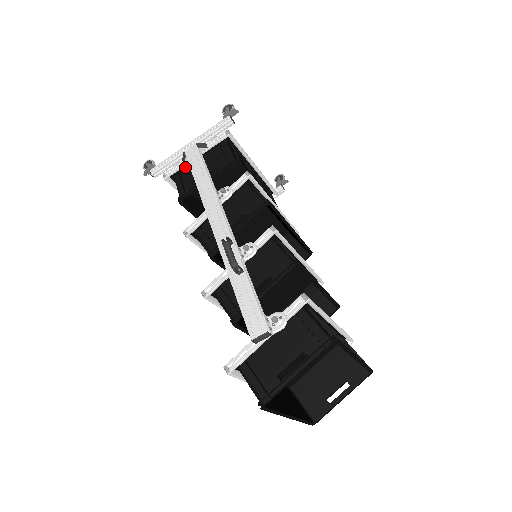
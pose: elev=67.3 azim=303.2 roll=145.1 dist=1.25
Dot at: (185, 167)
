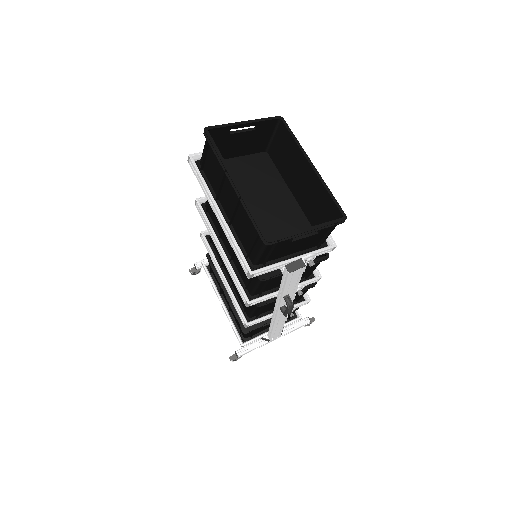
Dot at: occluded
